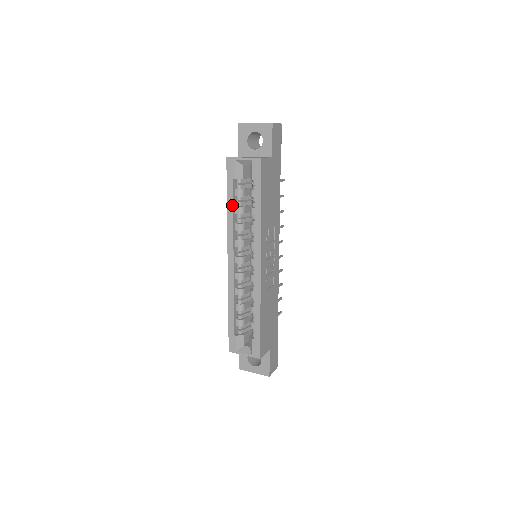
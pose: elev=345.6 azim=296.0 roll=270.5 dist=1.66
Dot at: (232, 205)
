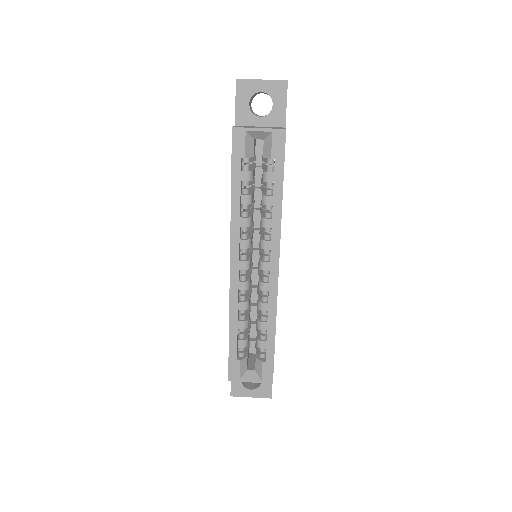
Dot at: (239, 193)
